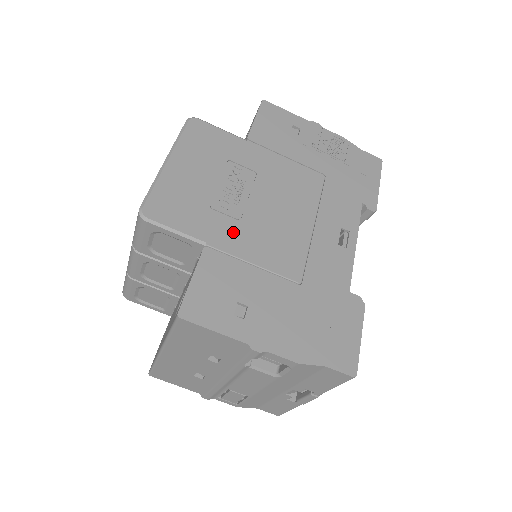
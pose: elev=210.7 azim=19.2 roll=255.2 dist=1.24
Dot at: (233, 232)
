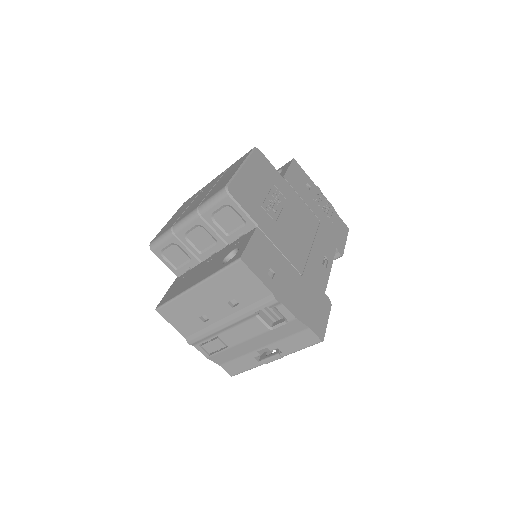
Dot at: (272, 227)
